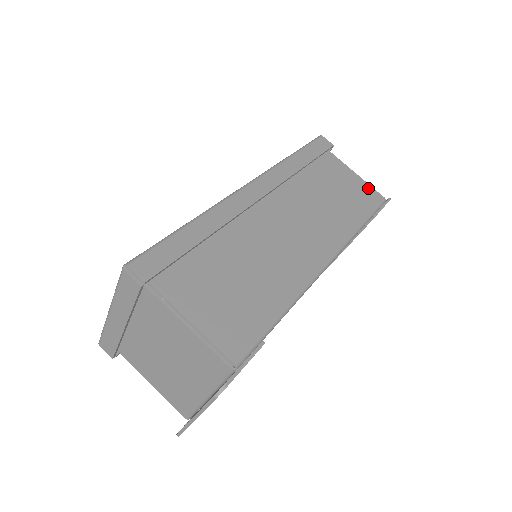
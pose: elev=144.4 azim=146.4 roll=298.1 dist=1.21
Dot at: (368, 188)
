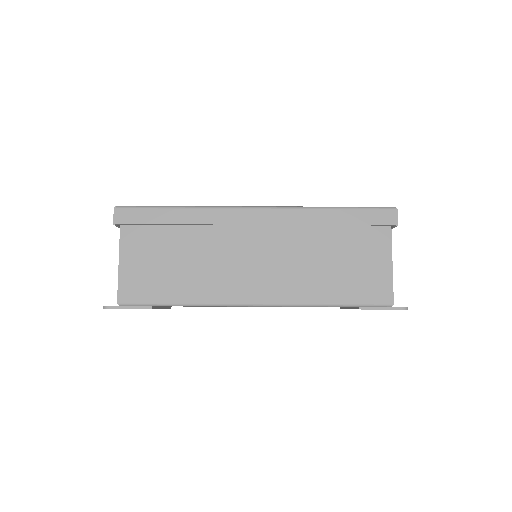
Dot at: (385, 284)
